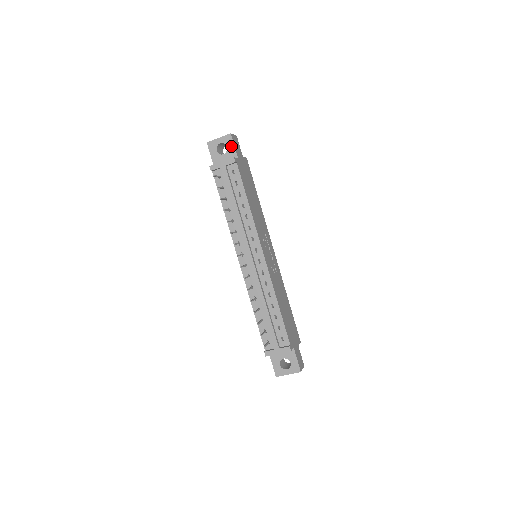
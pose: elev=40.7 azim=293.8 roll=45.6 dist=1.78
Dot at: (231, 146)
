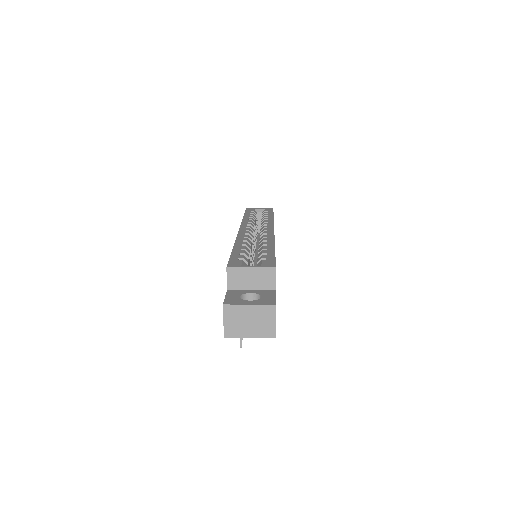
Dot at: occluded
